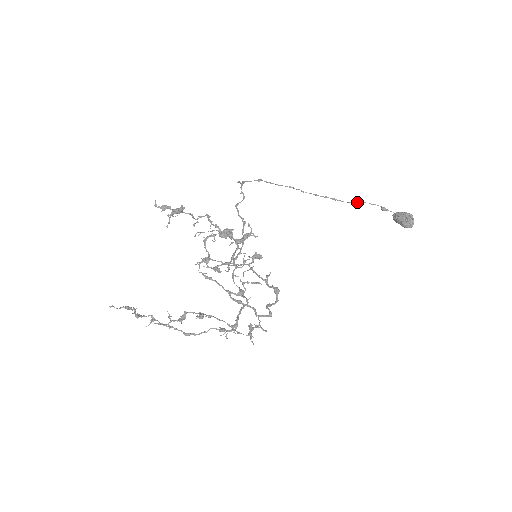
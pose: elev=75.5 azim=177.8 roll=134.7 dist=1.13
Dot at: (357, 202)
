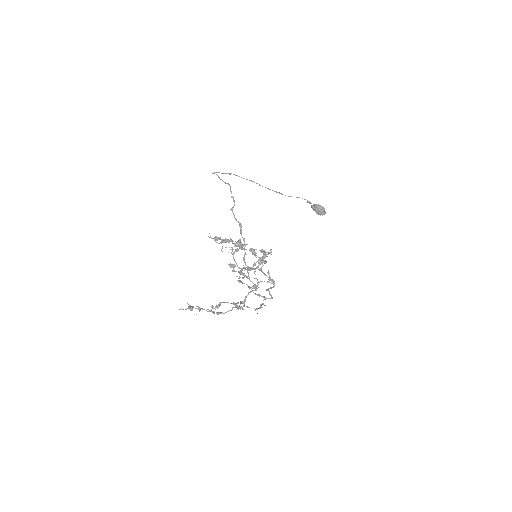
Dot at: occluded
